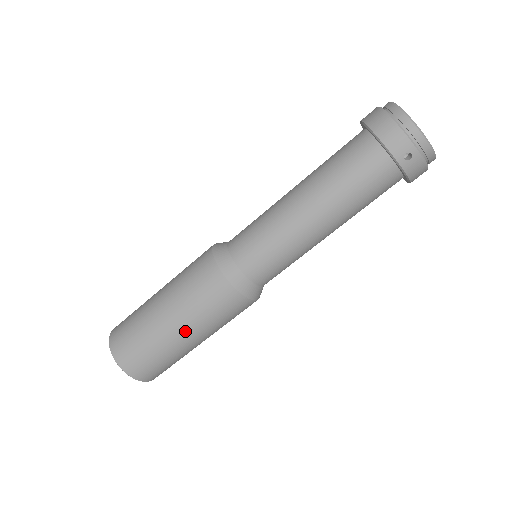
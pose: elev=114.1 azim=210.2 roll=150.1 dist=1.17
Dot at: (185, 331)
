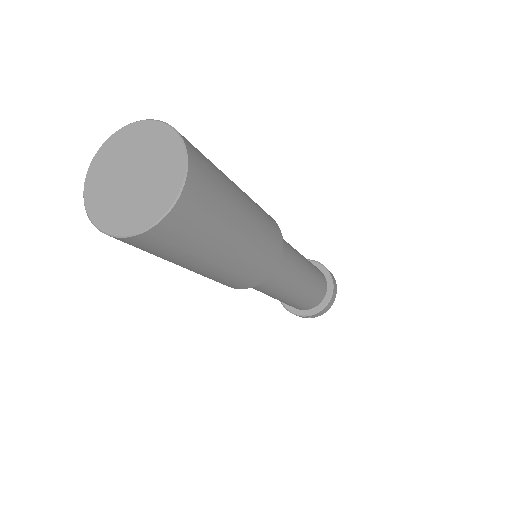
Dot at: (241, 190)
